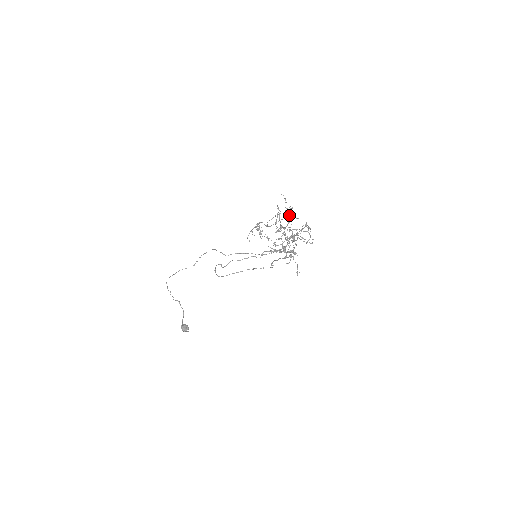
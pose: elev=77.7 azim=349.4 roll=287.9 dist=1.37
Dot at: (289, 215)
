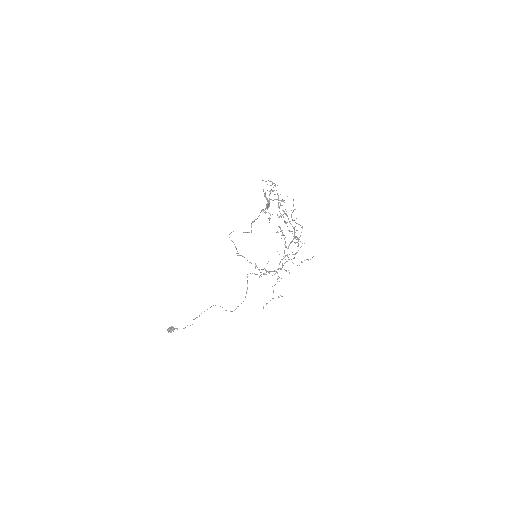
Dot at: occluded
